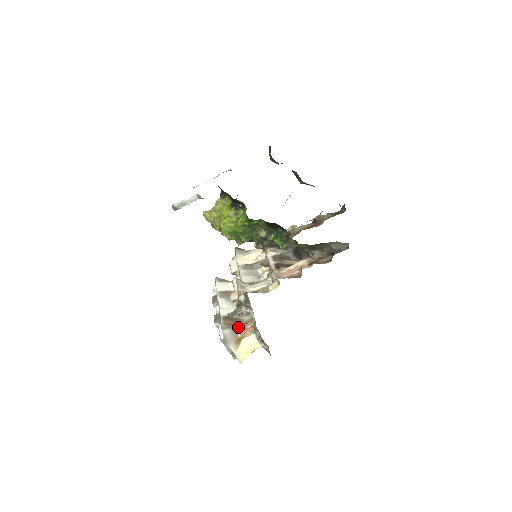
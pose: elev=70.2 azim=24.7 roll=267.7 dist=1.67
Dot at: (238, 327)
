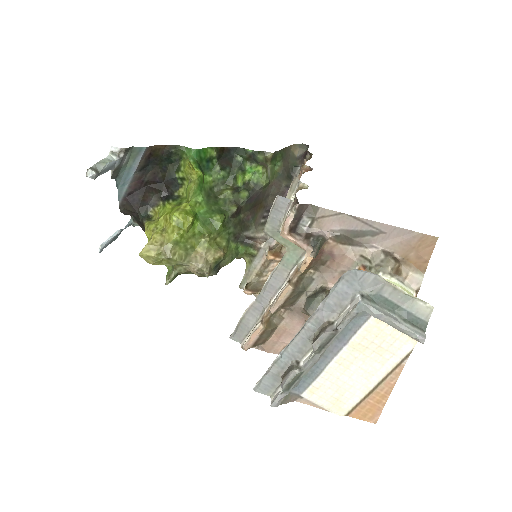
Dot at: occluded
